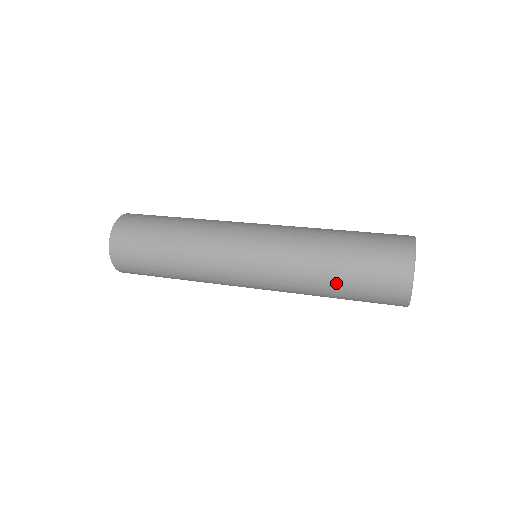
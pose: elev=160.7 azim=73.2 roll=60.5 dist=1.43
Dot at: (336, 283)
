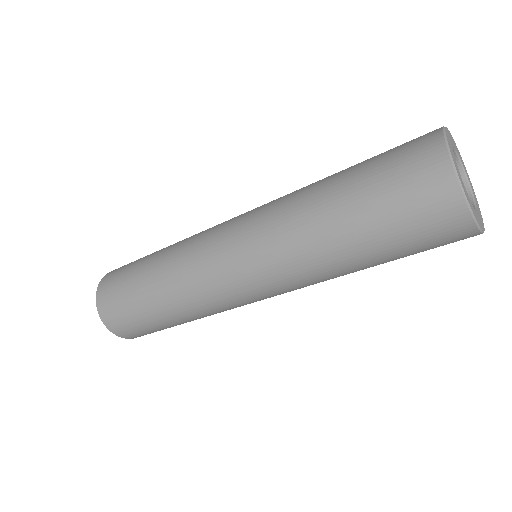
Dot at: (349, 233)
